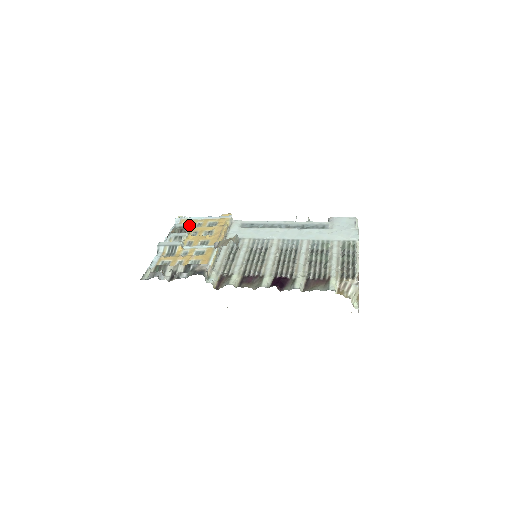
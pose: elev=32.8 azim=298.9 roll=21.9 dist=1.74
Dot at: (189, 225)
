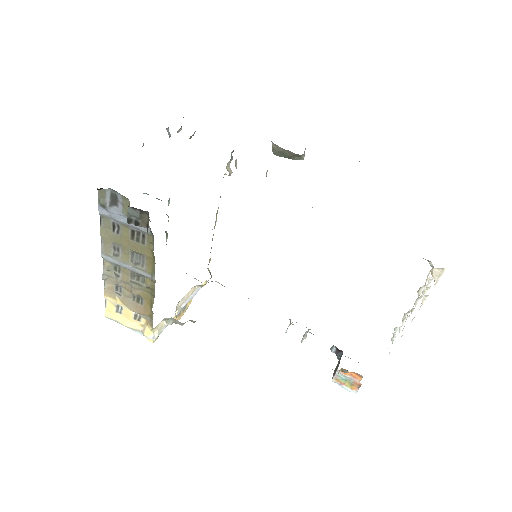
Dot at: occluded
